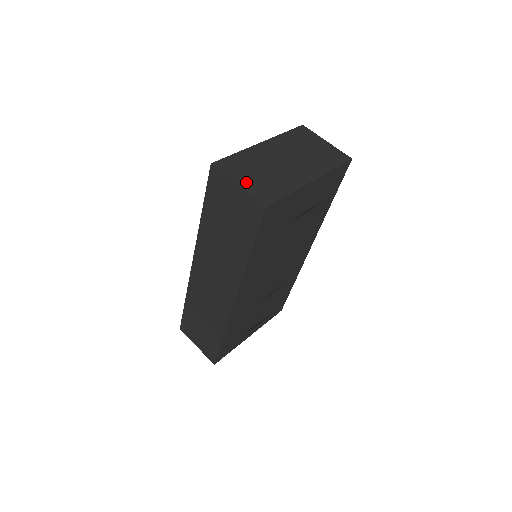
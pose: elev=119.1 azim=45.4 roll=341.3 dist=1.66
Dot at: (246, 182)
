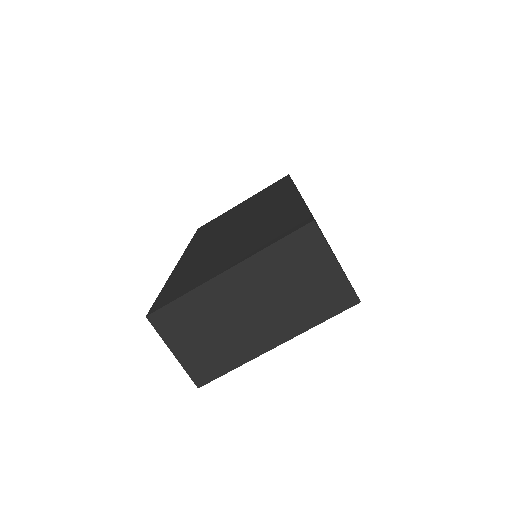
Dot at: (184, 349)
